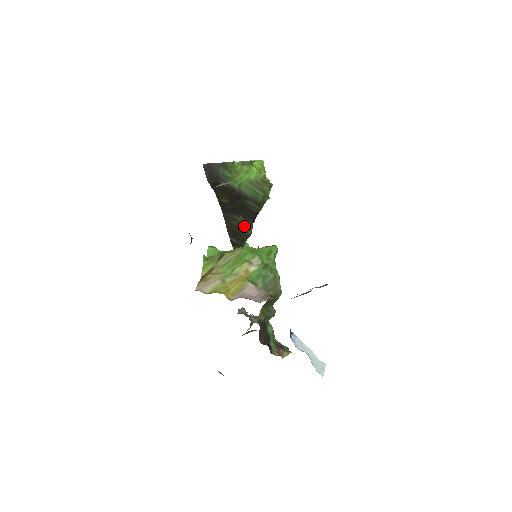
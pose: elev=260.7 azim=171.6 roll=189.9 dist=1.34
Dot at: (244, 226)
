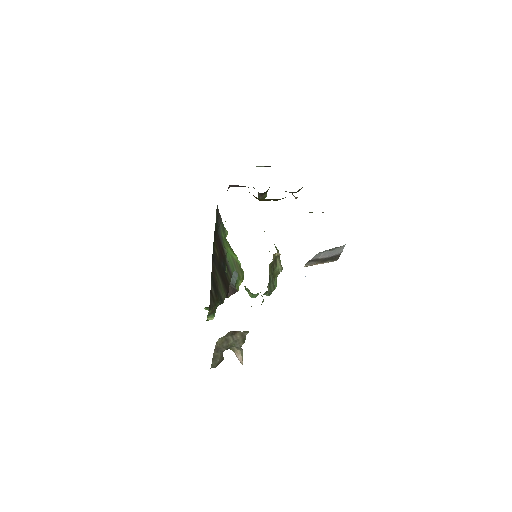
Dot at: (221, 289)
